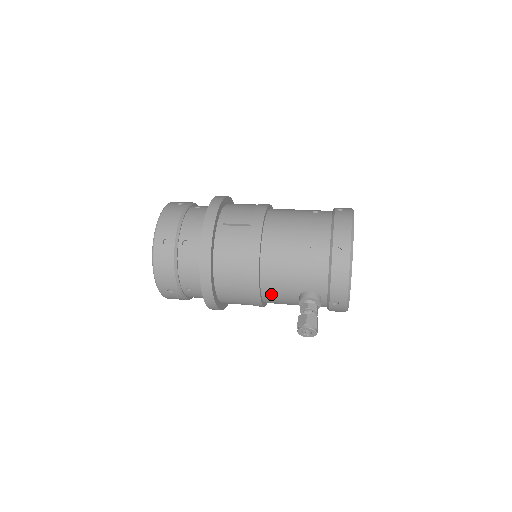
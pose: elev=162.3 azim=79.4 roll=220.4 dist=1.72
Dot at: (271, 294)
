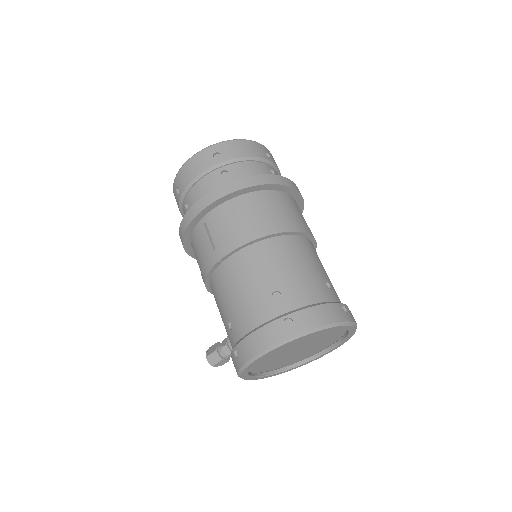
Dot at: occluded
